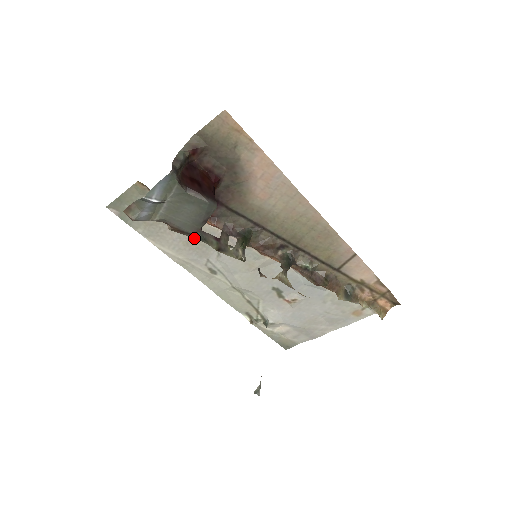
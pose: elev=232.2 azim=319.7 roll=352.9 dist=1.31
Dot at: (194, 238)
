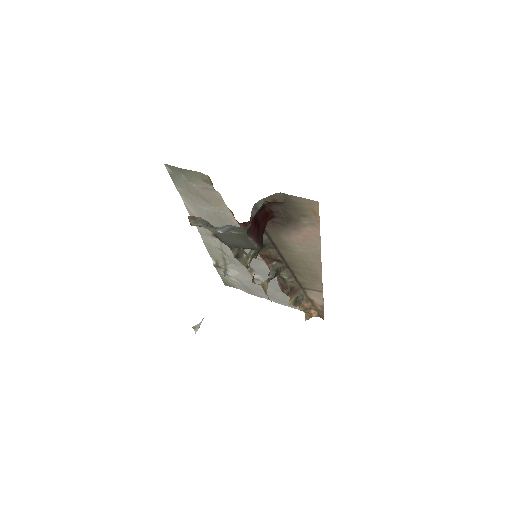
Dot at: (219, 219)
